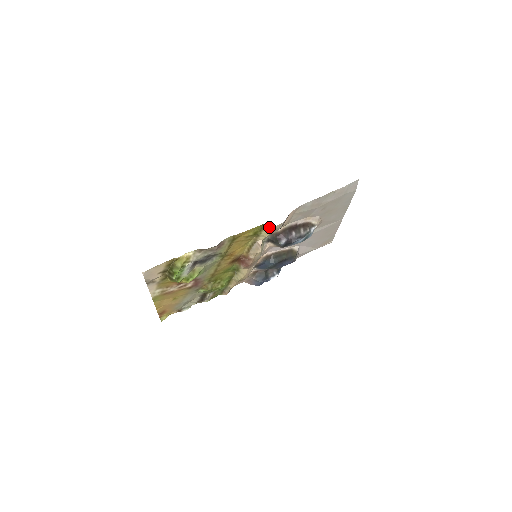
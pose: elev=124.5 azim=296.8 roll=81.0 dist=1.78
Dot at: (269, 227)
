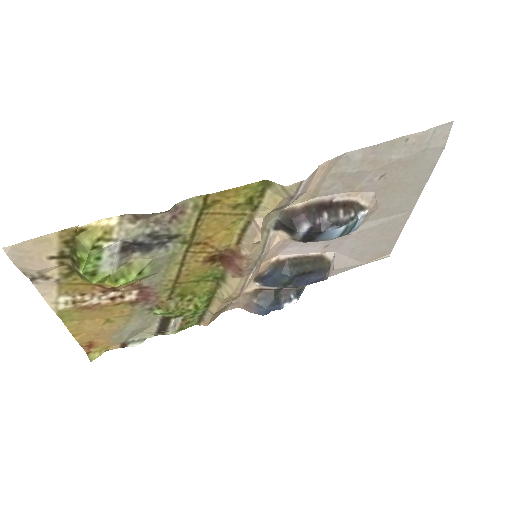
Dot at: (276, 187)
